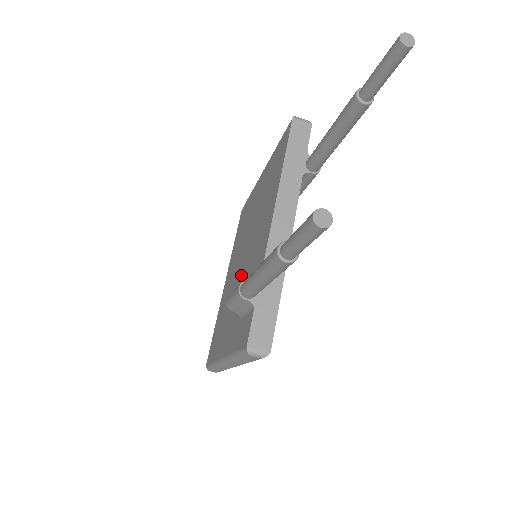
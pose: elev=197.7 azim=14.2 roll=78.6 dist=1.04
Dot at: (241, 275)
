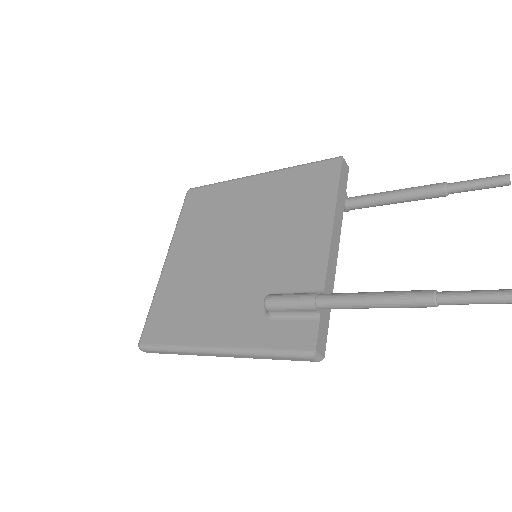
Dot at: (243, 270)
